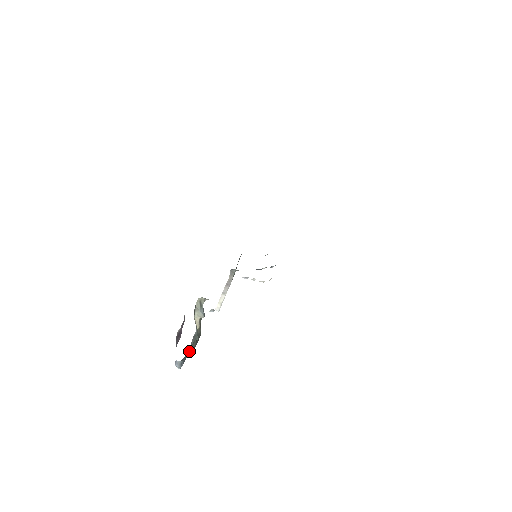
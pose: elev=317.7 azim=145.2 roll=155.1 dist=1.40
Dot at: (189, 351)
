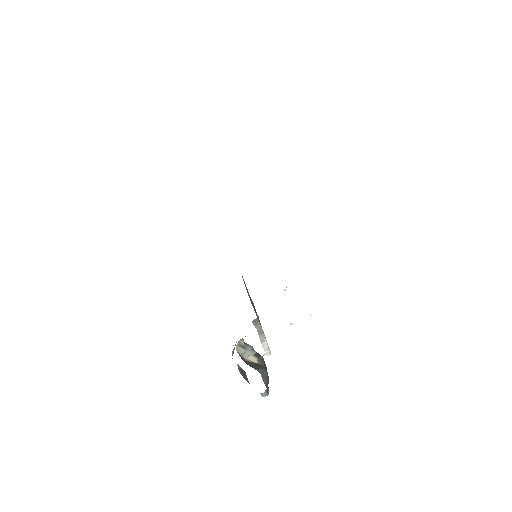
Dot at: (266, 384)
